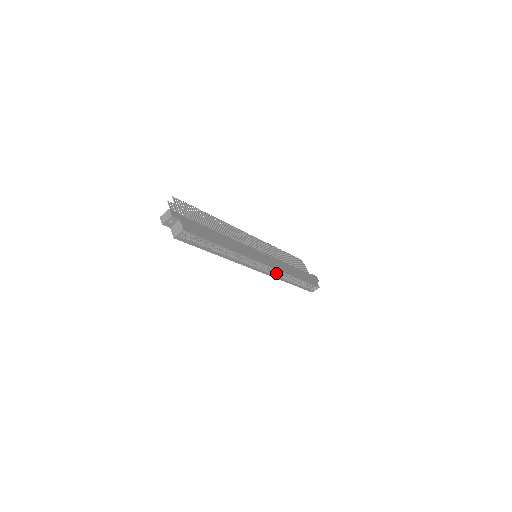
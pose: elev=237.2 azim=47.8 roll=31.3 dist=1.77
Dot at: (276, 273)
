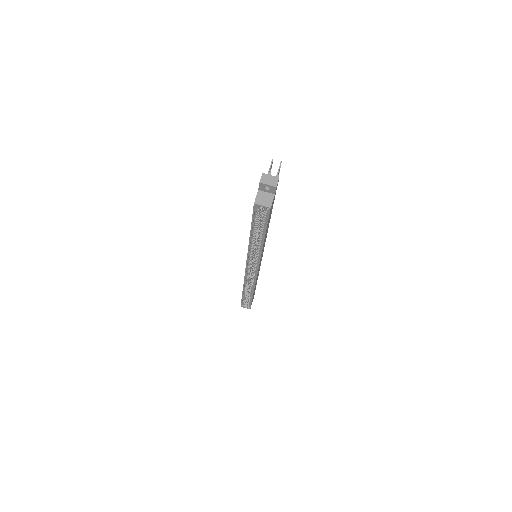
Dot at: (249, 279)
